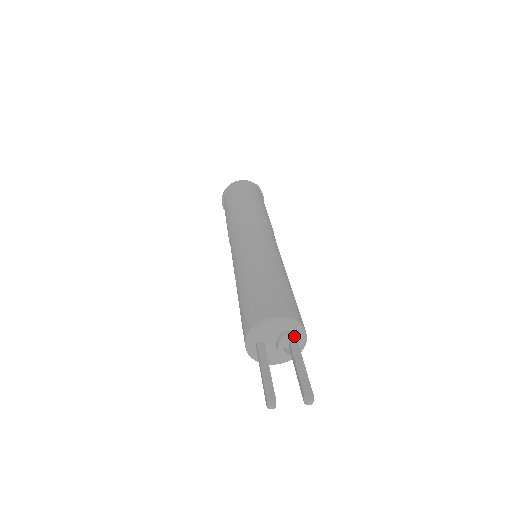
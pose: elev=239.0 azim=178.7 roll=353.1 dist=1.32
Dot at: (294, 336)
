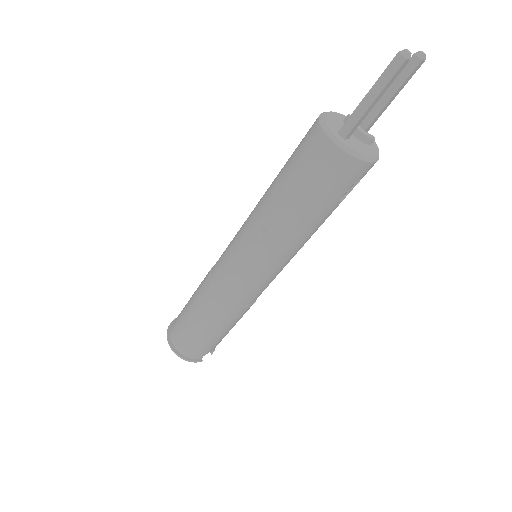
Dot at: occluded
